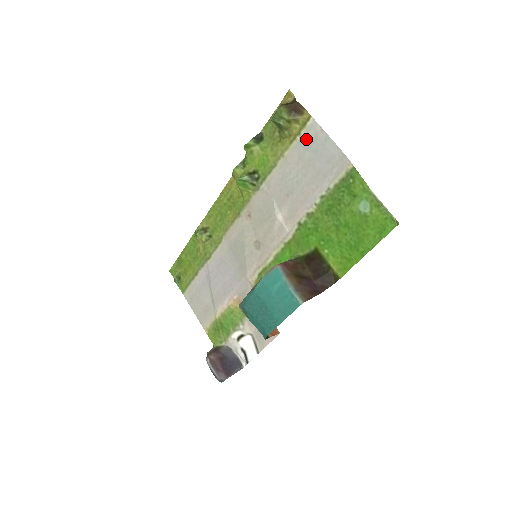
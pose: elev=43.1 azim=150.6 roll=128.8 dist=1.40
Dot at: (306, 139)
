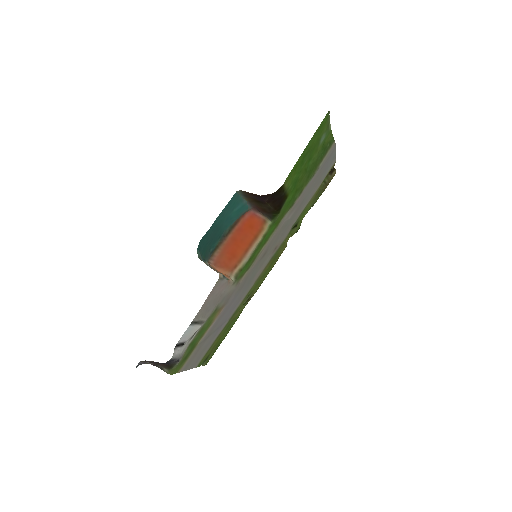
Dot at: (327, 172)
